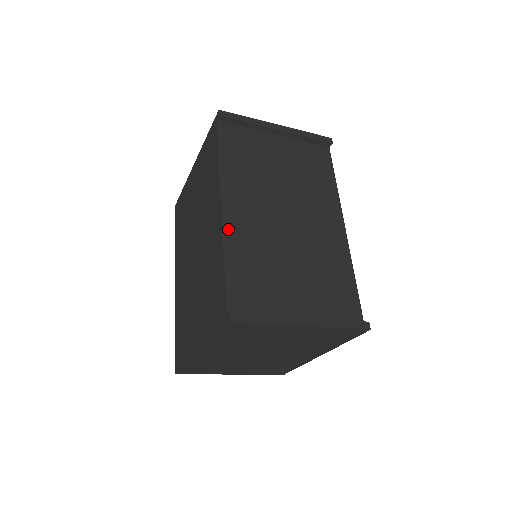
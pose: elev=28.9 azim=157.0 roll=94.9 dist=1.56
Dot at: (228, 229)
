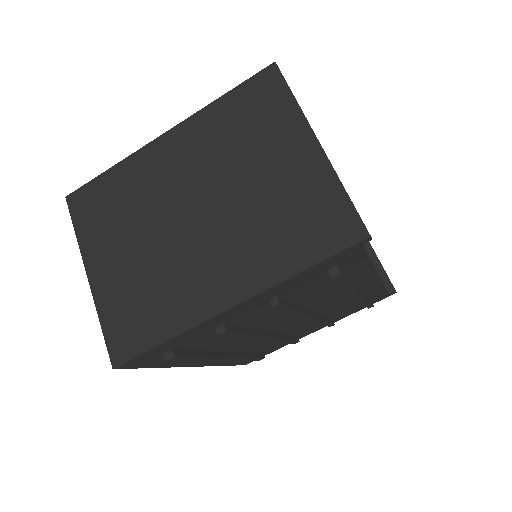
Dot at: occluded
